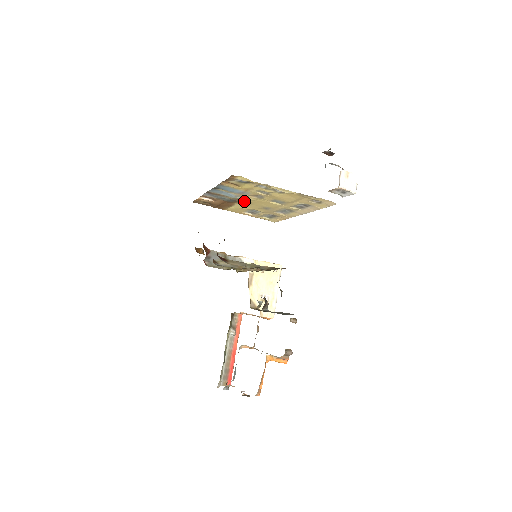
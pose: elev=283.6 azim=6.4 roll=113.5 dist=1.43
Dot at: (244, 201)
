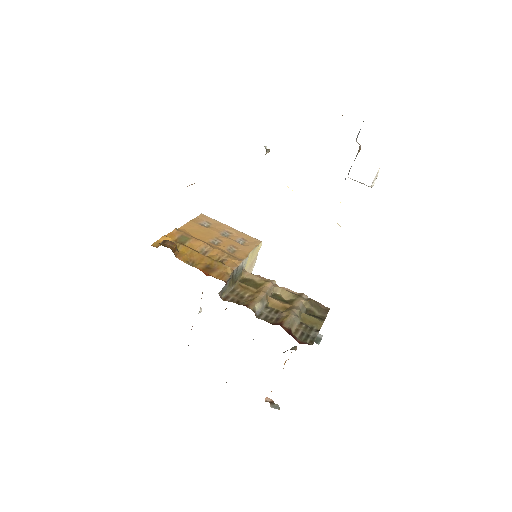
Dot at: occluded
